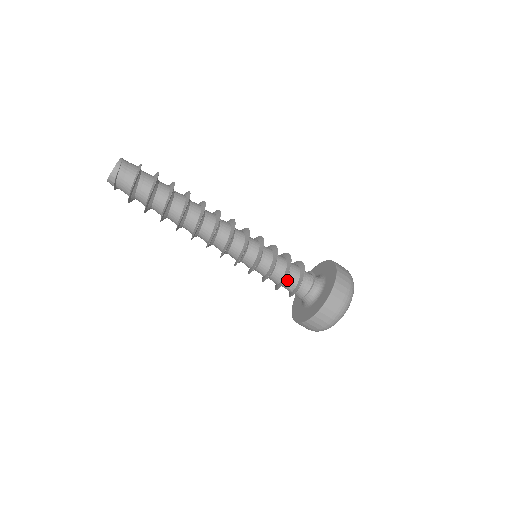
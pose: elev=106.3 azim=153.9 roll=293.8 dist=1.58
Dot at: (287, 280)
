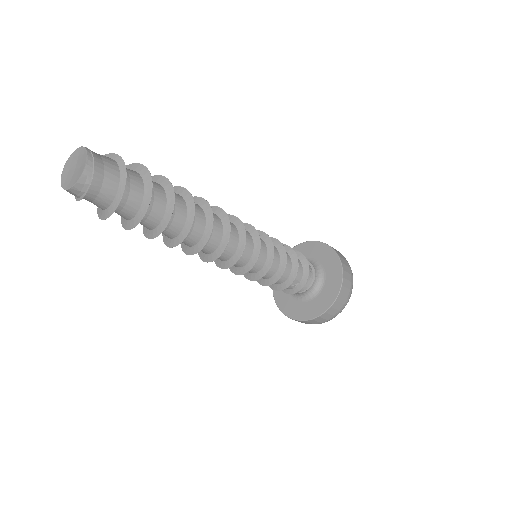
Dot at: occluded
